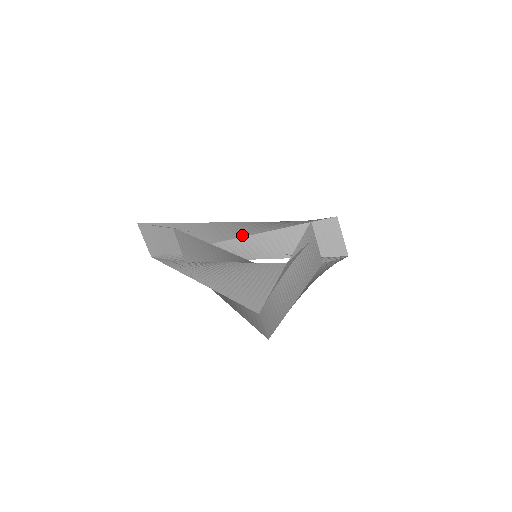
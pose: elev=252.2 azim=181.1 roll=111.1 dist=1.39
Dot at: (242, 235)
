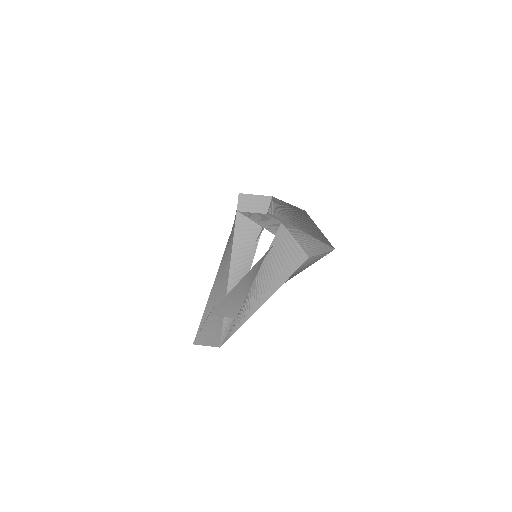
Dot at: (228, 269)
